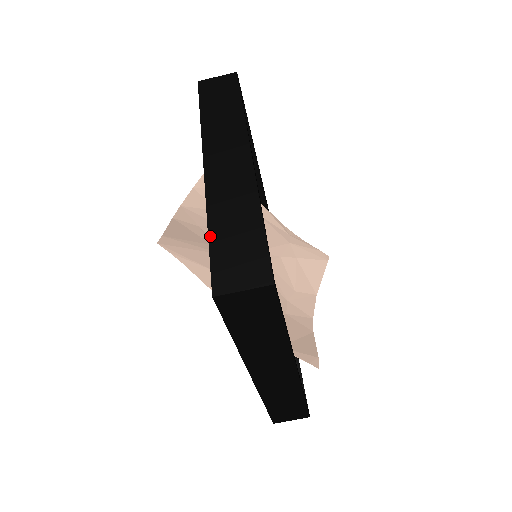
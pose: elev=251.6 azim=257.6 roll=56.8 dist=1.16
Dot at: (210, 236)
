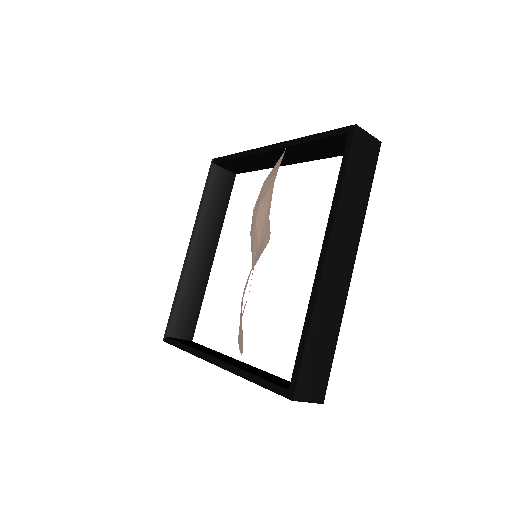
Dot at: (307, 343)
